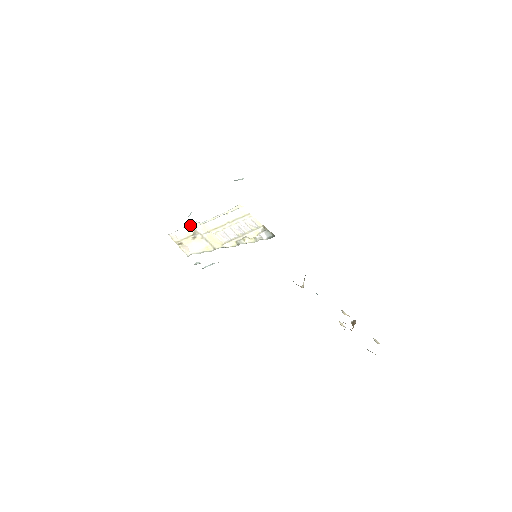
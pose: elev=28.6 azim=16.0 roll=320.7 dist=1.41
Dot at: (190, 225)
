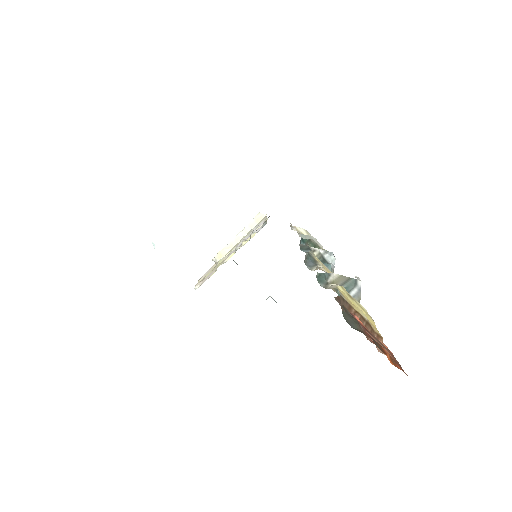
Dot at: occluded
